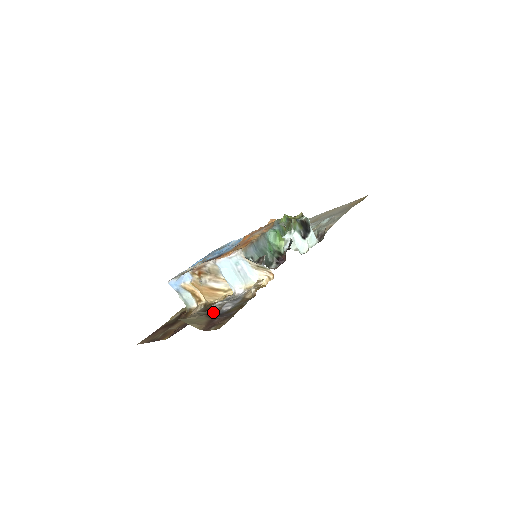
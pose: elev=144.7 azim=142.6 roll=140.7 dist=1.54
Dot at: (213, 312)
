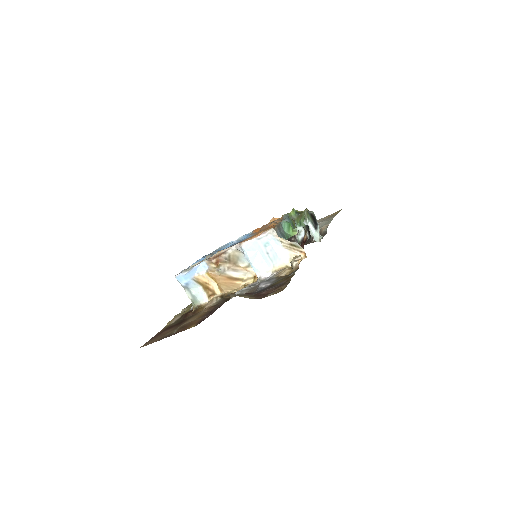
Dot at: occluded
